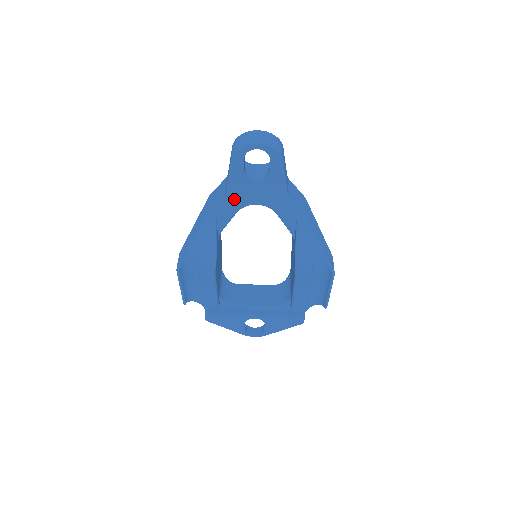
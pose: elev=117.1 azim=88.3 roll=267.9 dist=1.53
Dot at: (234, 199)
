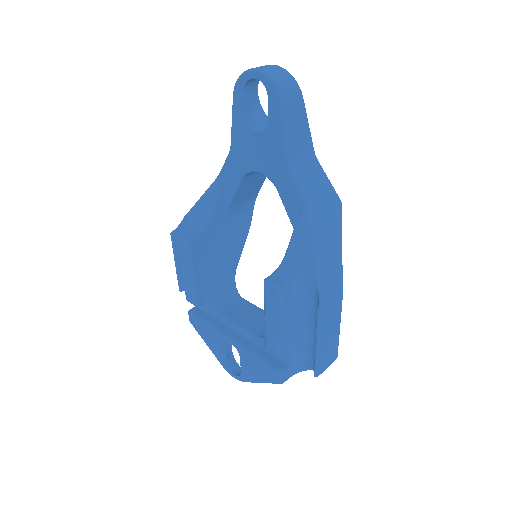
Dot at: (237, 157)
